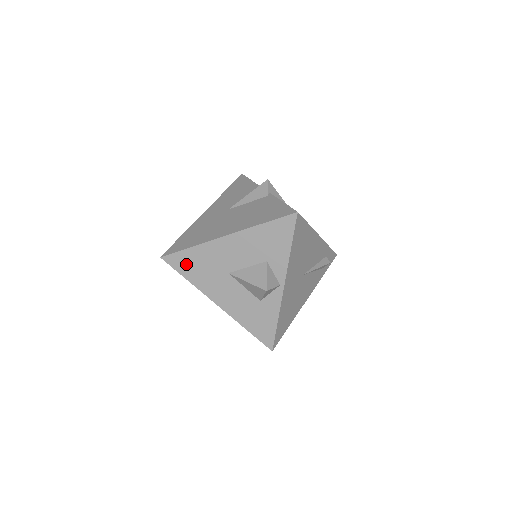
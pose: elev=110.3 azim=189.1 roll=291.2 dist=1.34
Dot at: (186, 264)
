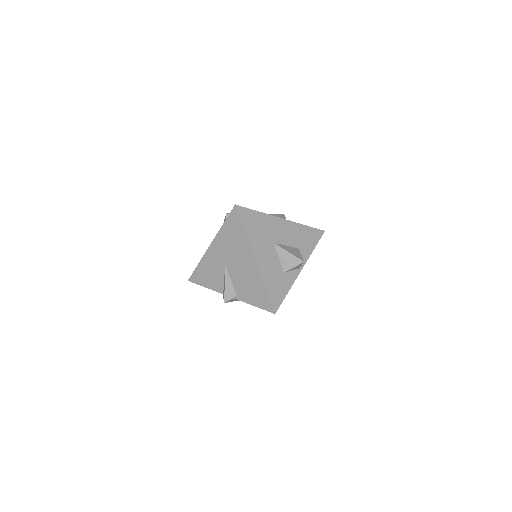
Dot at: (250, 220)
